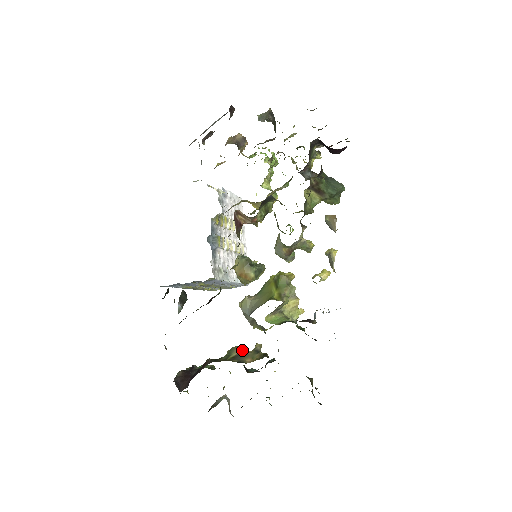
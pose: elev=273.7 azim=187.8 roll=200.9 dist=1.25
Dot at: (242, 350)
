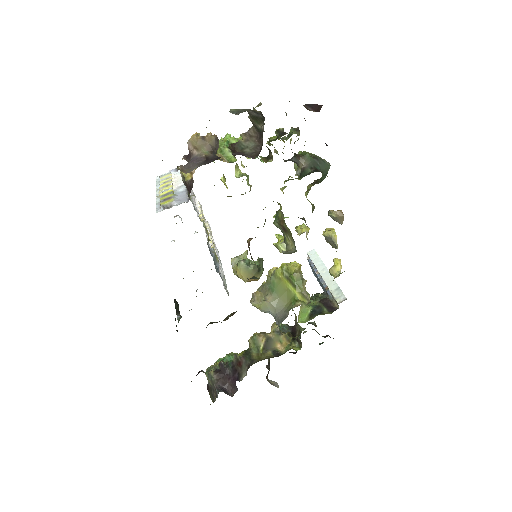
Dot at: (265, 337)
